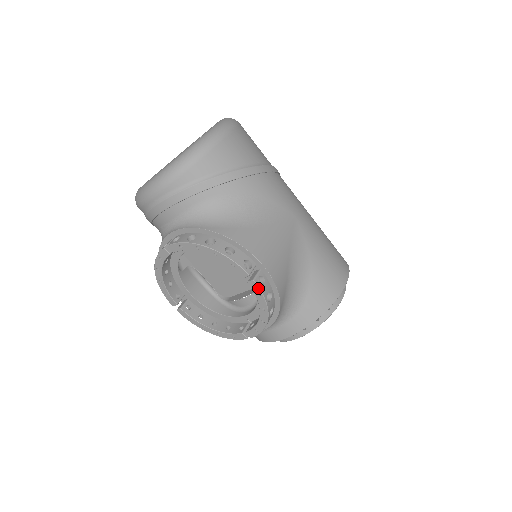
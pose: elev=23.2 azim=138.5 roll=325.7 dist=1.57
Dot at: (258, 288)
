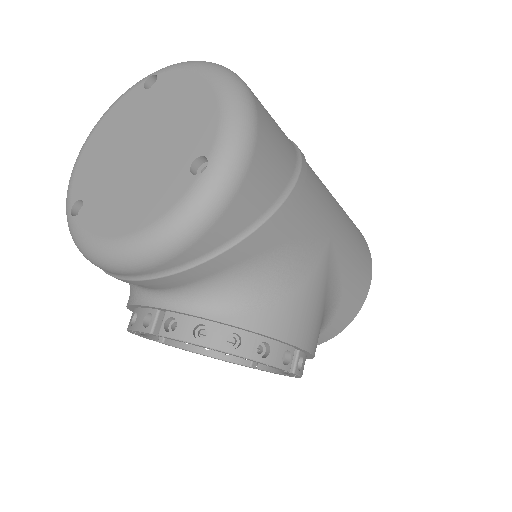
Dot at: (297, 375)
